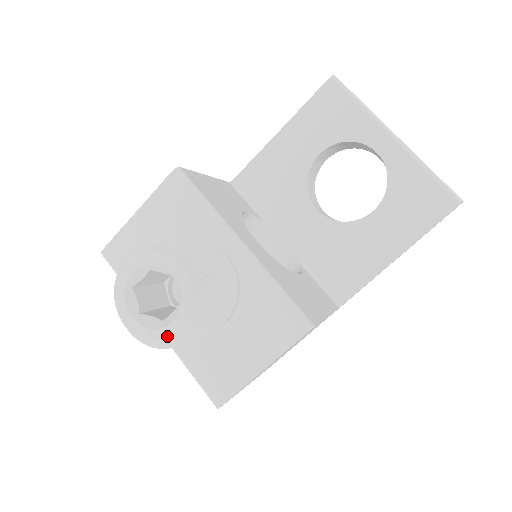
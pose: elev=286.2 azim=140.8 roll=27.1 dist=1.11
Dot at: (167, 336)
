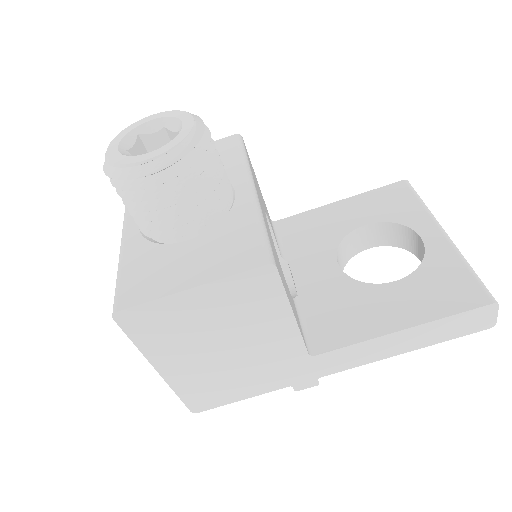
Dot at: (134, 161)
